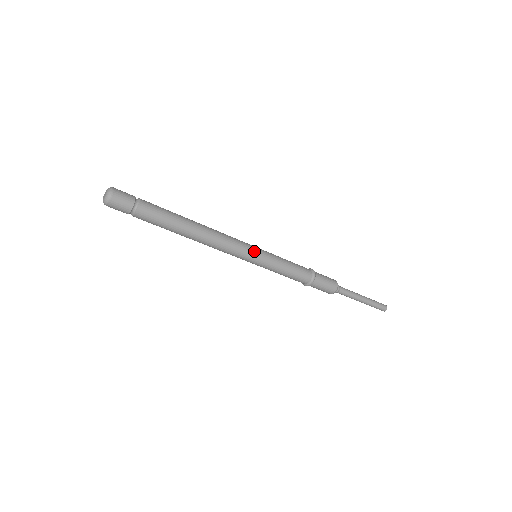
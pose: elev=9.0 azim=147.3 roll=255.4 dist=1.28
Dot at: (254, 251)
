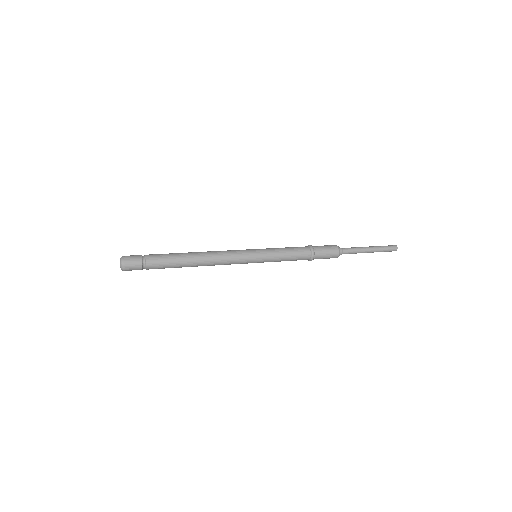
Dot at: (251, 260)
